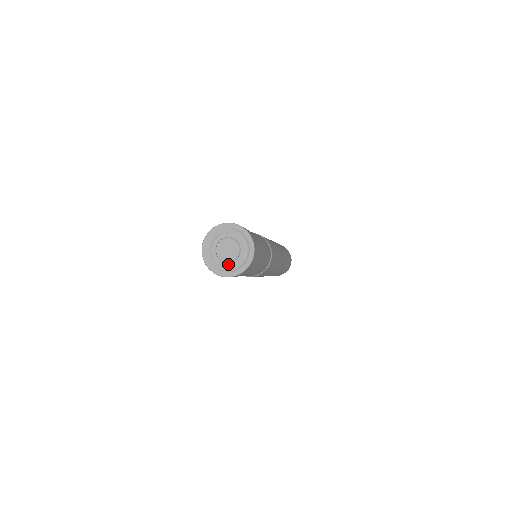
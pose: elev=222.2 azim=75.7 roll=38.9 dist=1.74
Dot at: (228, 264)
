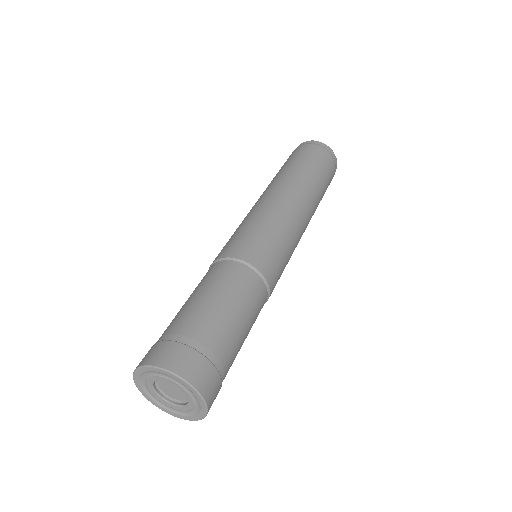
Dot at: (177, 407)
